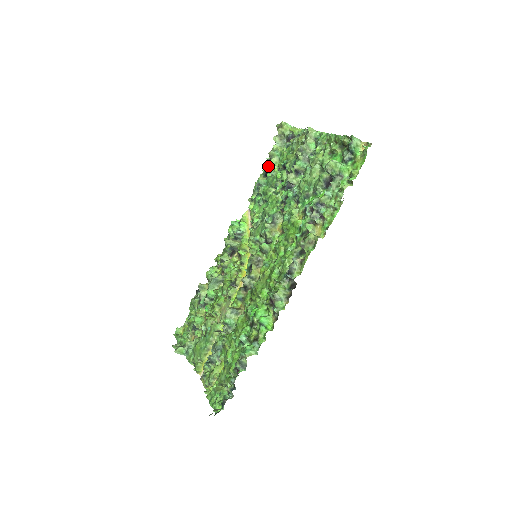
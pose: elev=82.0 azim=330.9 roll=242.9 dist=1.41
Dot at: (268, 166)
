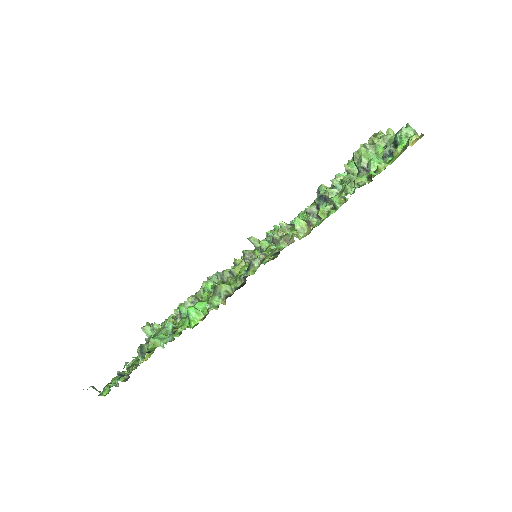
Dot at: (338, 174)
